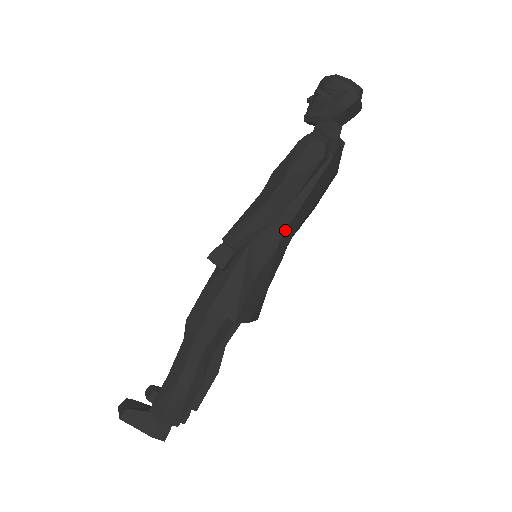
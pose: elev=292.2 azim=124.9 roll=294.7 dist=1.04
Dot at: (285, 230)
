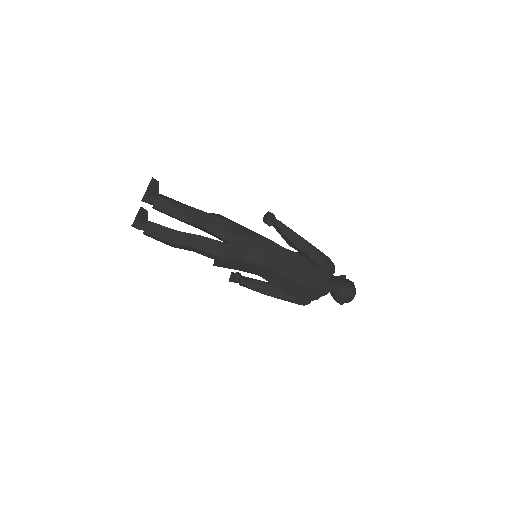
Dot at: (284, 259)
